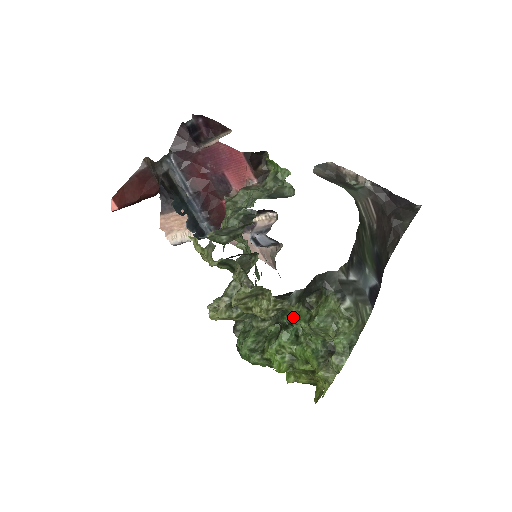
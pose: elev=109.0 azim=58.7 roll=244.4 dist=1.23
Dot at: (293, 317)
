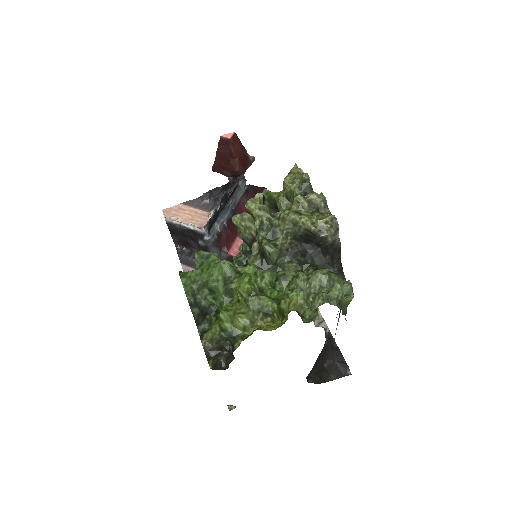
Dot at: (285, 274)
